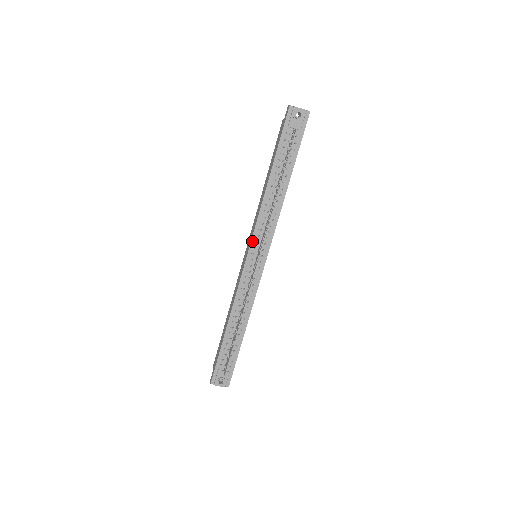
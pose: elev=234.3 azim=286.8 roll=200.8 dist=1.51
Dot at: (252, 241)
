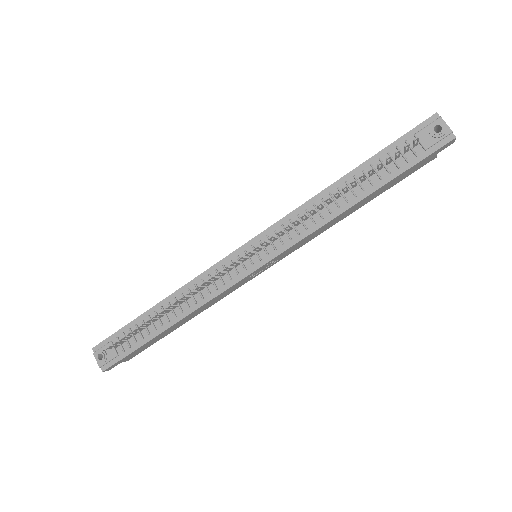
Dot at: (265, 232)
